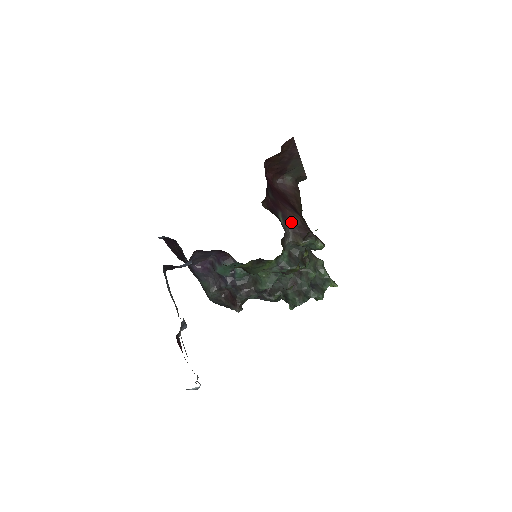
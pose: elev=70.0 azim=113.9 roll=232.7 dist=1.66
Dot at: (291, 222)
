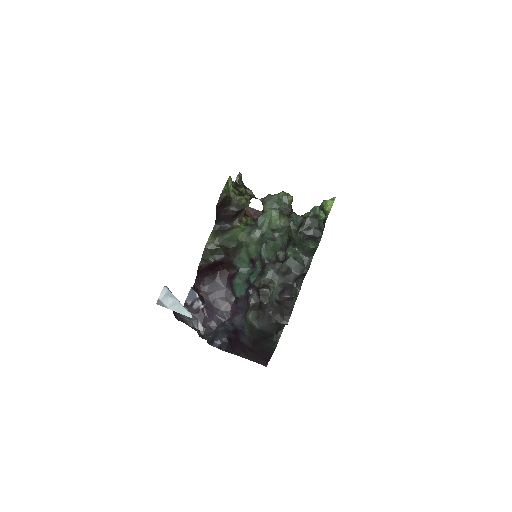
Dot at: occluded
